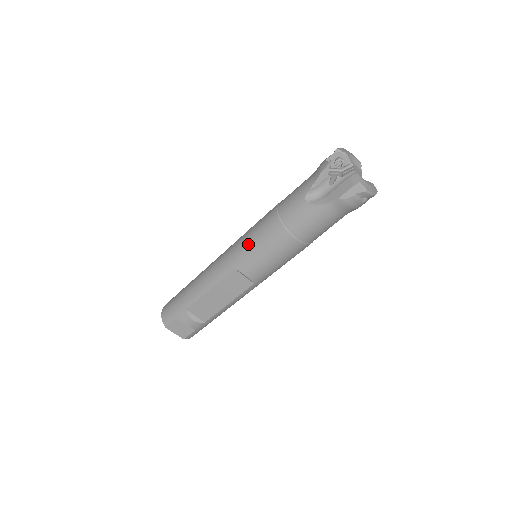
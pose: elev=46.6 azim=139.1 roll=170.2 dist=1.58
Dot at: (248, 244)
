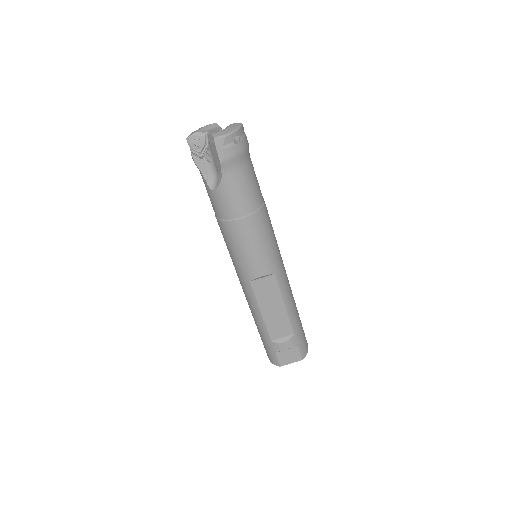
Dot at: (234, 258)
